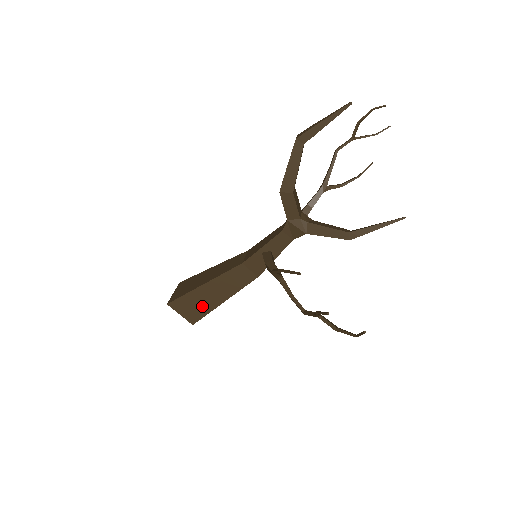
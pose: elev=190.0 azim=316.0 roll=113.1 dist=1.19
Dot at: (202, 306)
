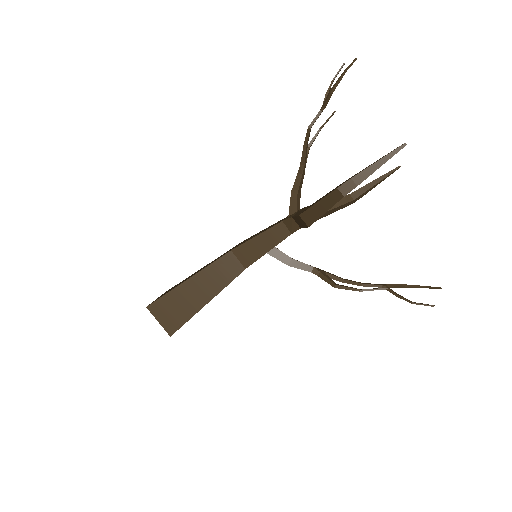
Dot at: occluded
